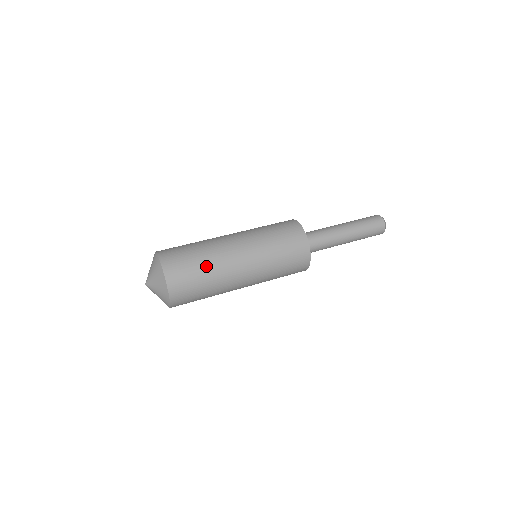
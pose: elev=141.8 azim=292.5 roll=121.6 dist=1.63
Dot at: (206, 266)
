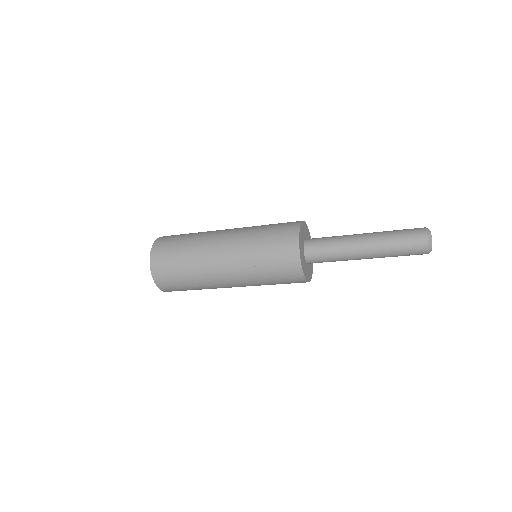
Dot at: (186, 258)
